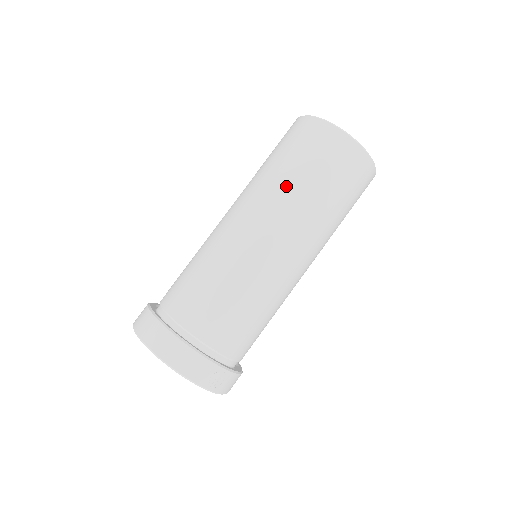
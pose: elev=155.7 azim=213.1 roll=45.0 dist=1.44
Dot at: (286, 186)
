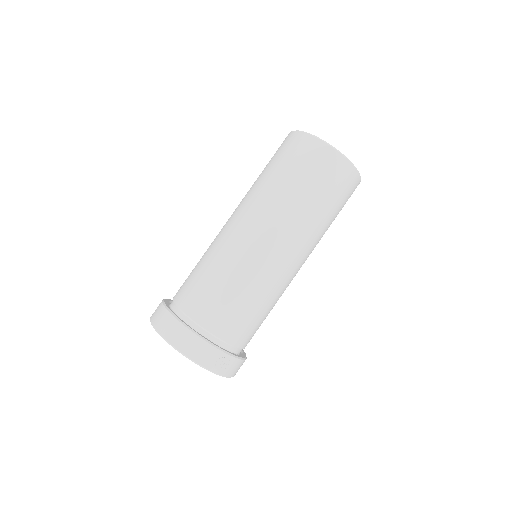
Dot at: (278, 194)
